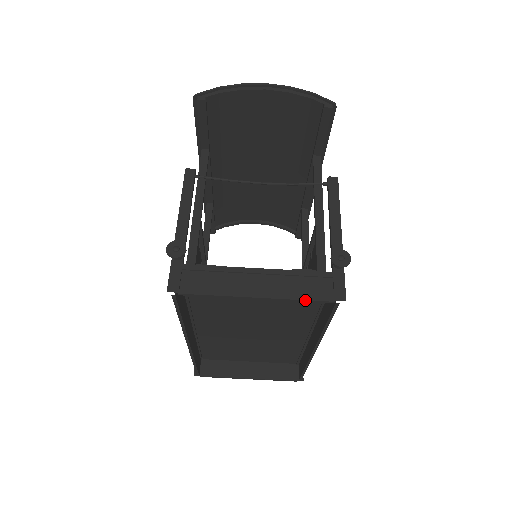
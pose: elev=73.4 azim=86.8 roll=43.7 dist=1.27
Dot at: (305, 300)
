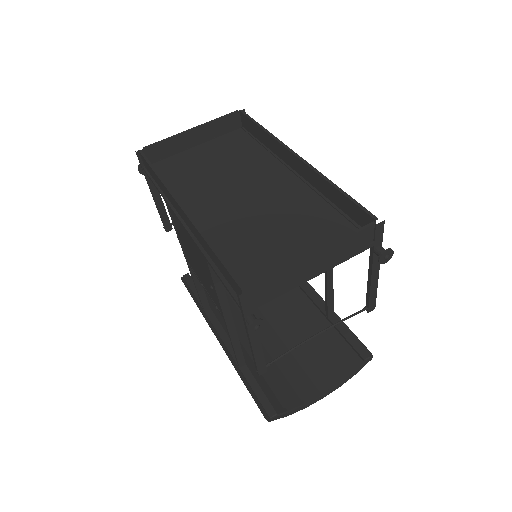
Dot at: (220, 117)
